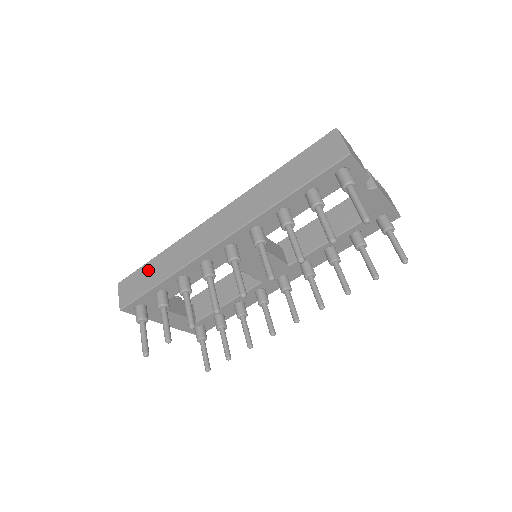
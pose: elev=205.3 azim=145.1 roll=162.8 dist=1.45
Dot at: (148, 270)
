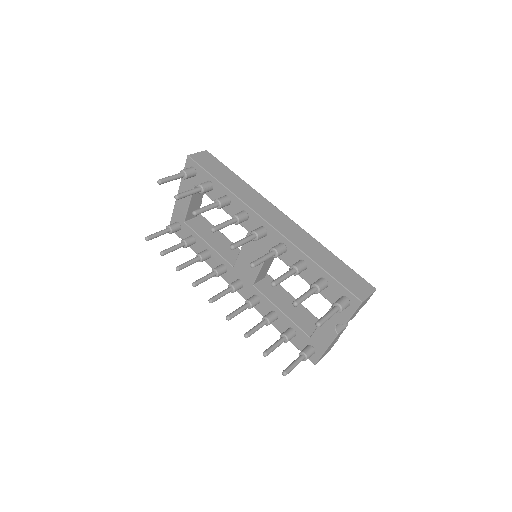
Dot at: (226, 172)
